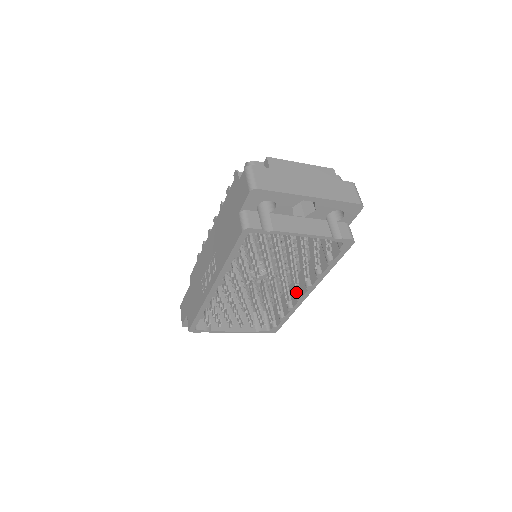
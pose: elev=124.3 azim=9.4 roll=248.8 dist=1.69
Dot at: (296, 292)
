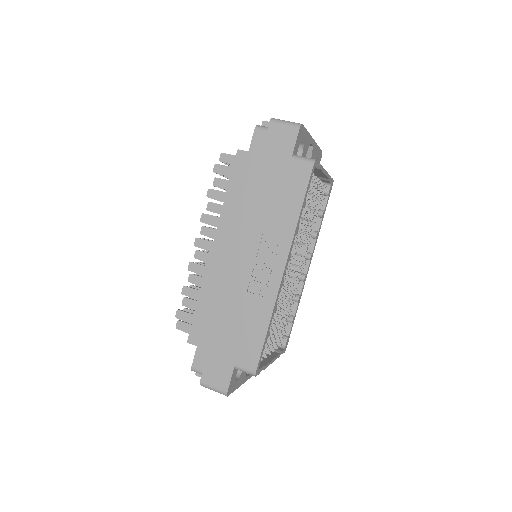
Dot at: (303, 269)
